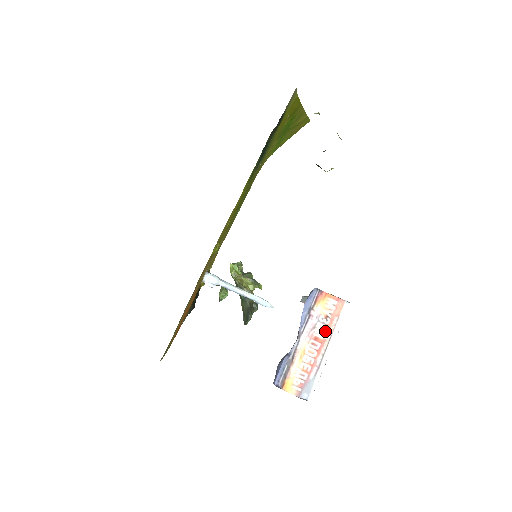
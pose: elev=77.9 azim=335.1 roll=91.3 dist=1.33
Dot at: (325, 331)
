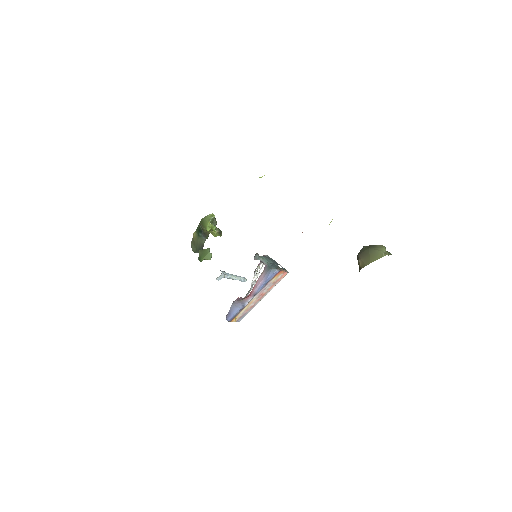
Dot at: (268, 289)
